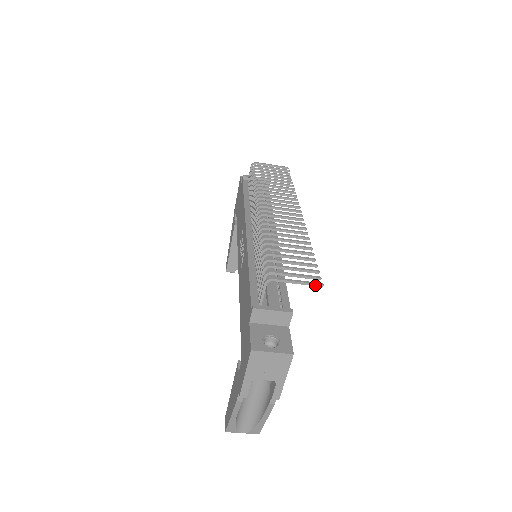
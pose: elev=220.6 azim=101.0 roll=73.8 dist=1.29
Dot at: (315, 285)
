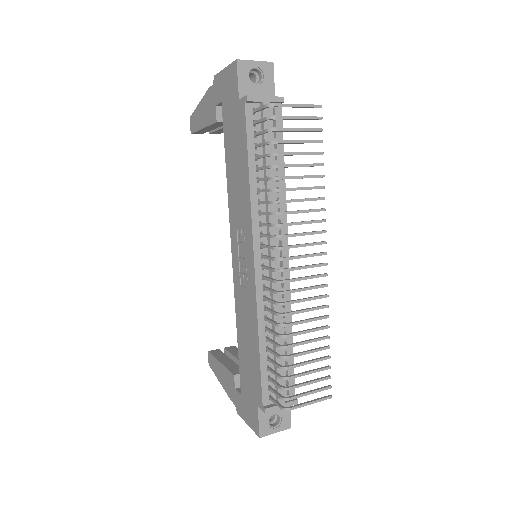
Dot at: (325, 399)
